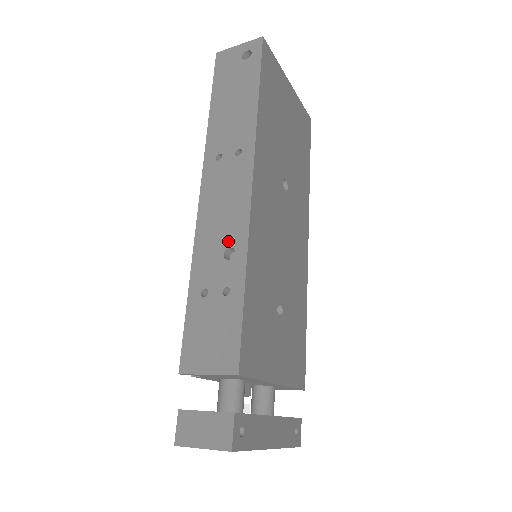
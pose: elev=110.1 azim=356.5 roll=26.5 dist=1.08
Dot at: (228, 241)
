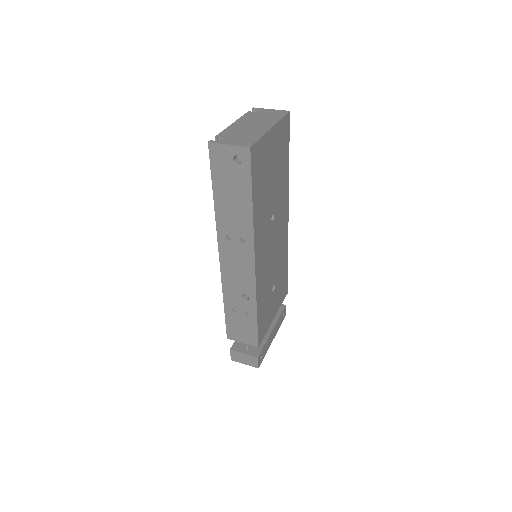
Dot at: (244, 291)
